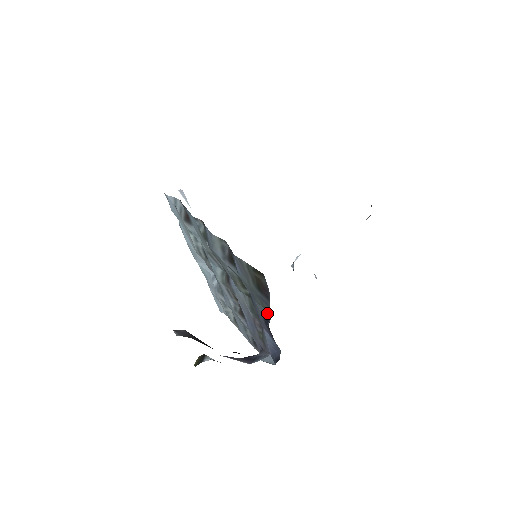
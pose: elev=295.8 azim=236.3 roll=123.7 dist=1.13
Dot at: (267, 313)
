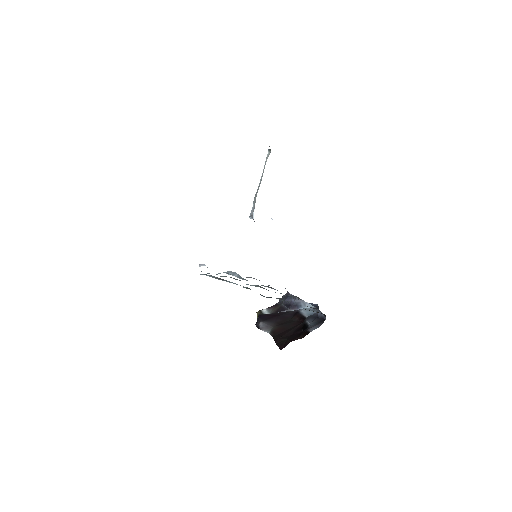
Dot at: (315, 308)
